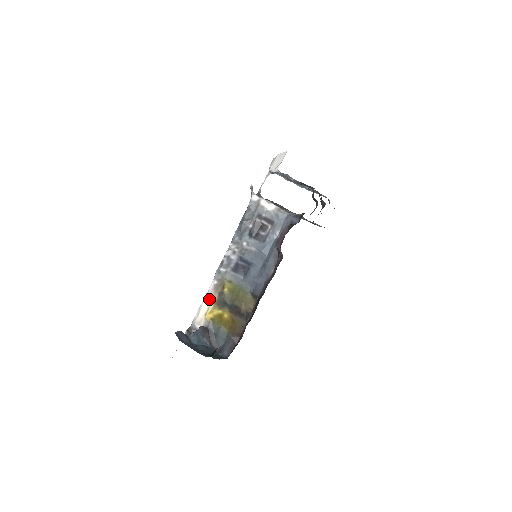
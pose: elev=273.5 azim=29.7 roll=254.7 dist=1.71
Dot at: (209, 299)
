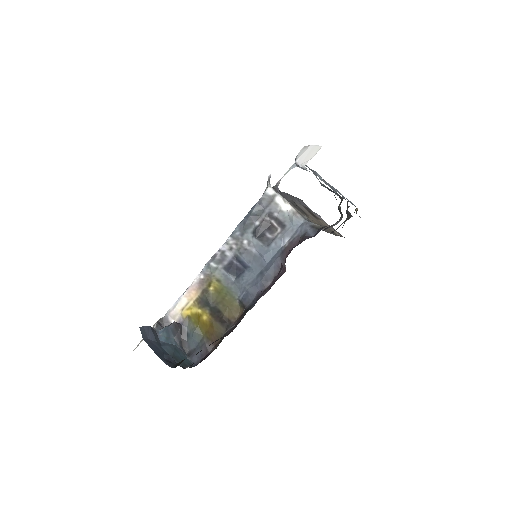
Dot at: (190, 293)
